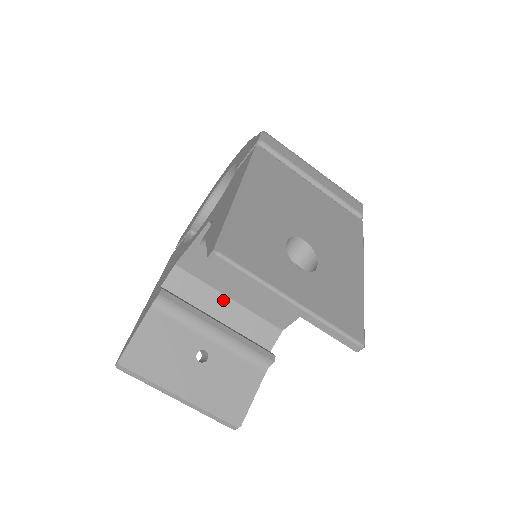
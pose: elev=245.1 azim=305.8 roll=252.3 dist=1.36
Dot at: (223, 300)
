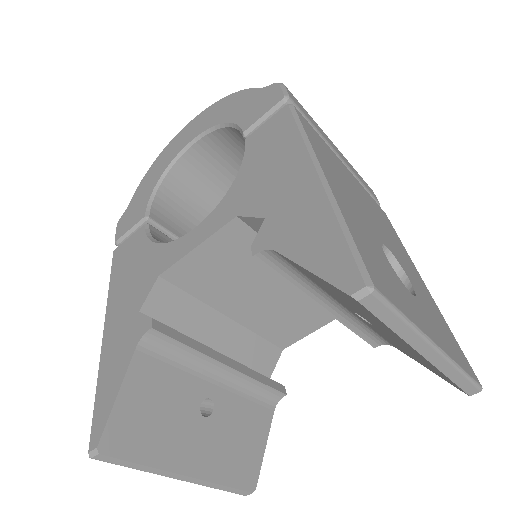
Dot at: (219, 320)
